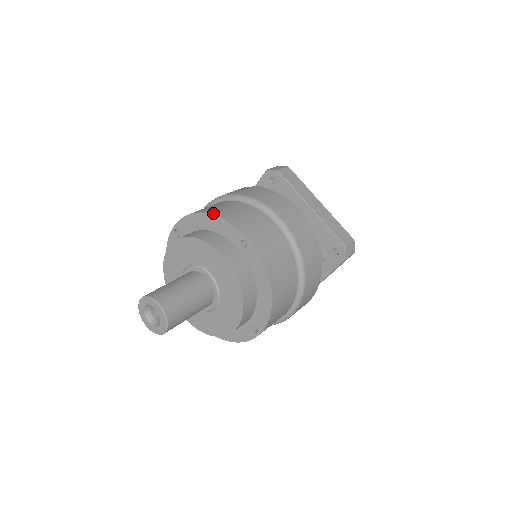
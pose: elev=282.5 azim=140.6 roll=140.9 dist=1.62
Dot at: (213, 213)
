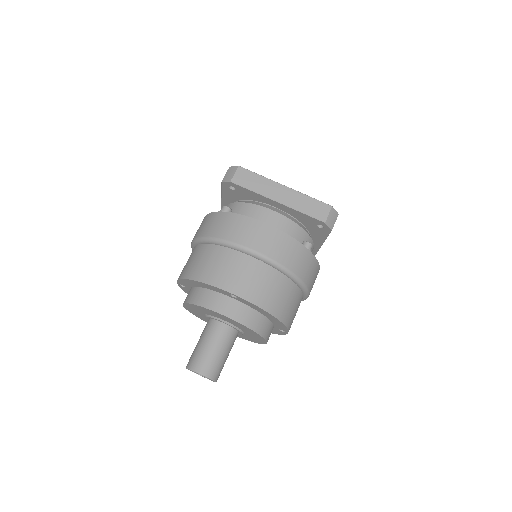
Dot at: (196, 279)
